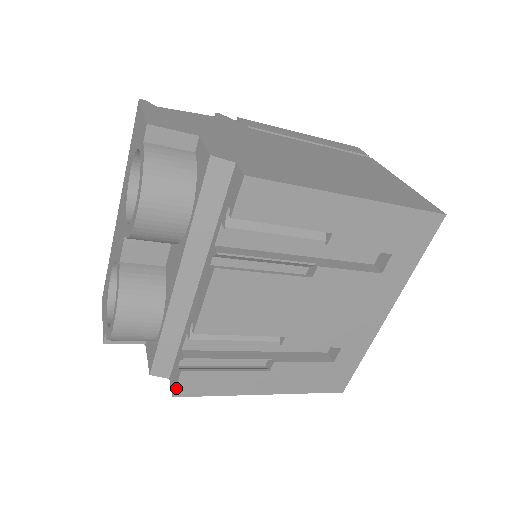
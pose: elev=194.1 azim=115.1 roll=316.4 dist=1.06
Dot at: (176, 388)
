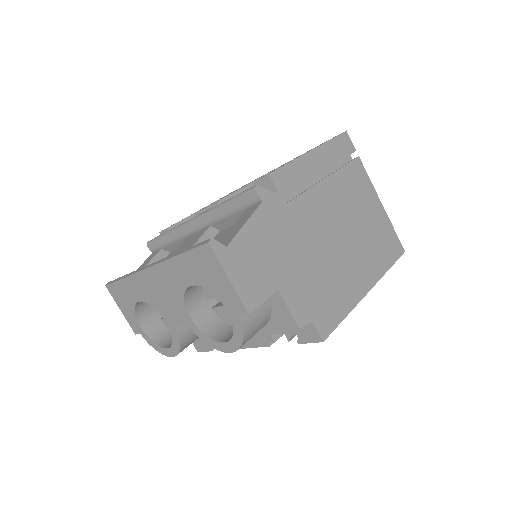
Dot at: occluded
